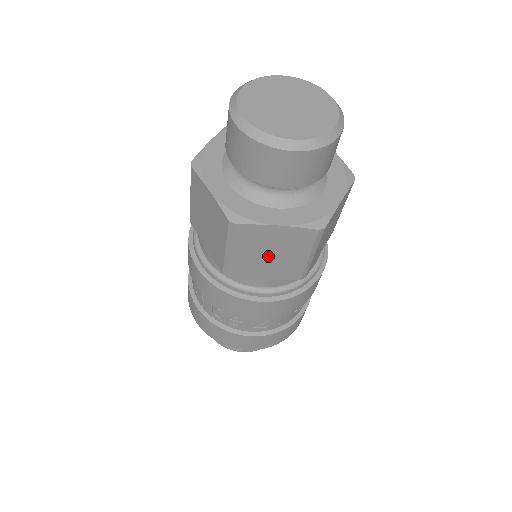
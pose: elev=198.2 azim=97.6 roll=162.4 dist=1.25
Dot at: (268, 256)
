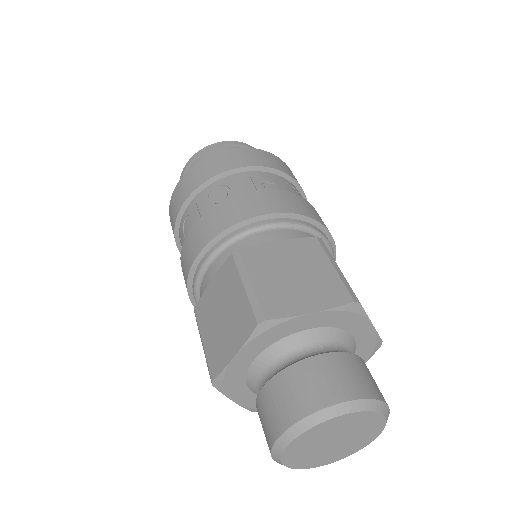
Dot at: occluded
